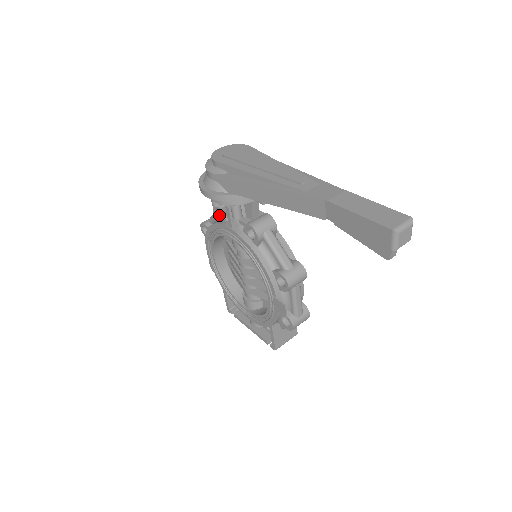
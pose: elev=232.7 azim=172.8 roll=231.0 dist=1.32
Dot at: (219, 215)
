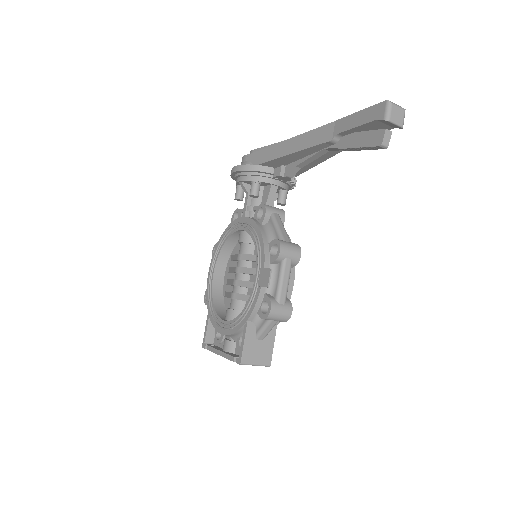
Dot at: occluded
